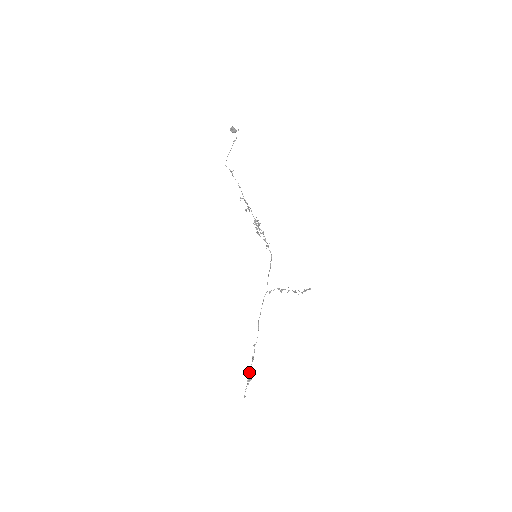
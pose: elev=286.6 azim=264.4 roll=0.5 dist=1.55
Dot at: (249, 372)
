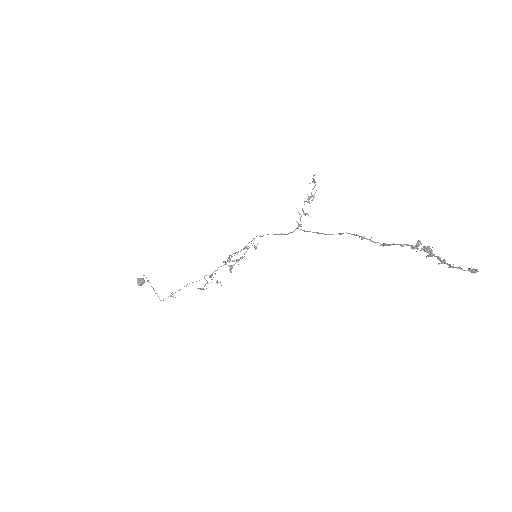
Dot at: occluded
